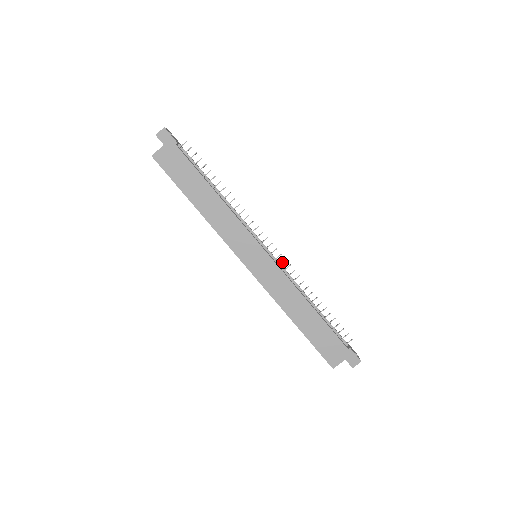
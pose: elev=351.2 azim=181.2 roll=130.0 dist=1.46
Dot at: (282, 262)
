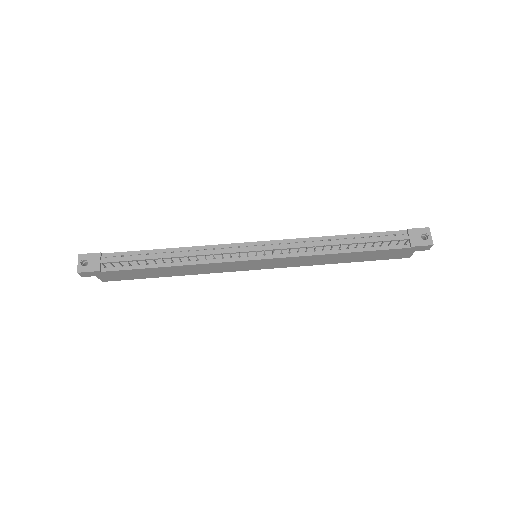
Dot at: (281, 252)
